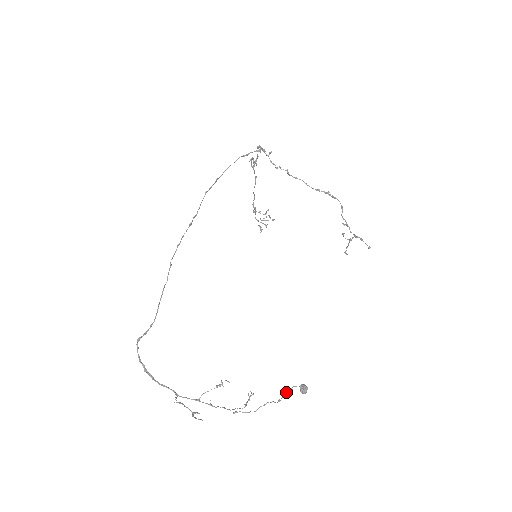
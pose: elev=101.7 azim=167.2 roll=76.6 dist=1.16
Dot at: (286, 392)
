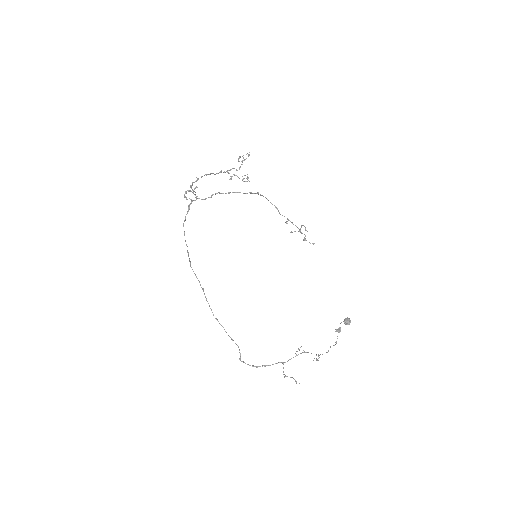
Dot at: occluded
